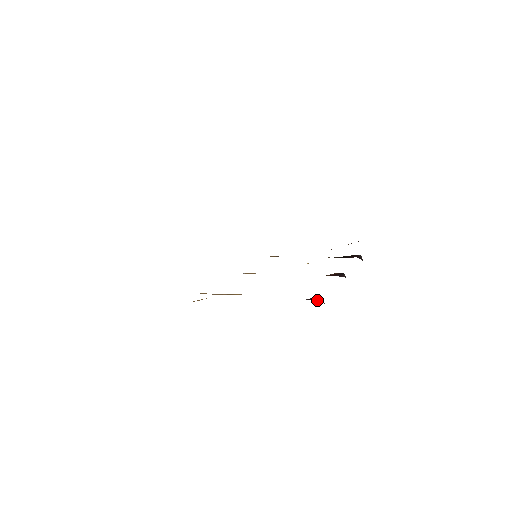
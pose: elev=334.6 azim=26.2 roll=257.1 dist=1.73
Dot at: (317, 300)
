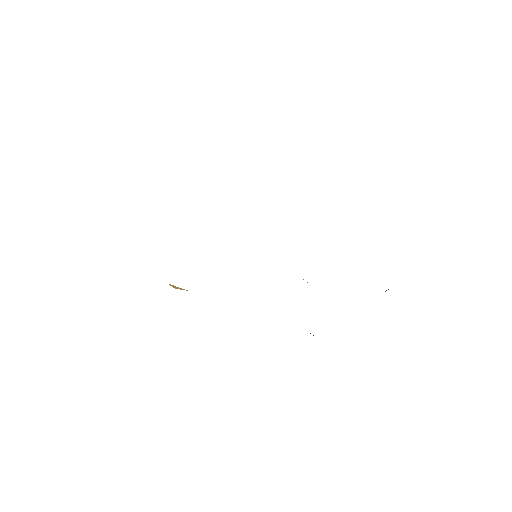
Dot at: occluded
